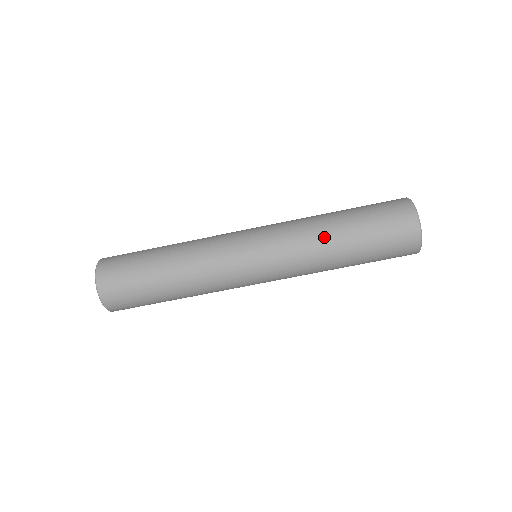
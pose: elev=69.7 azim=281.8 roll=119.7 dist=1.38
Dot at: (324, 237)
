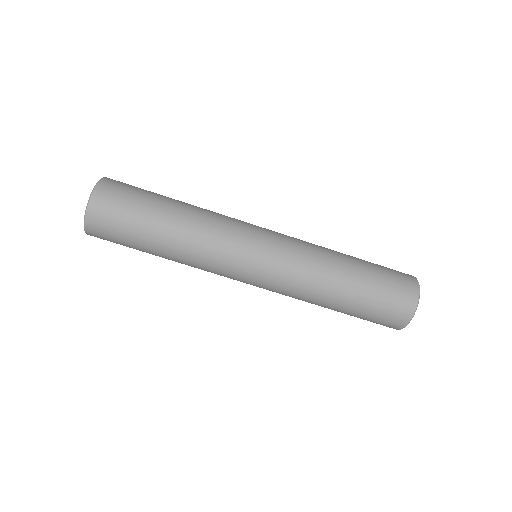
Dot at: (333, 261)
